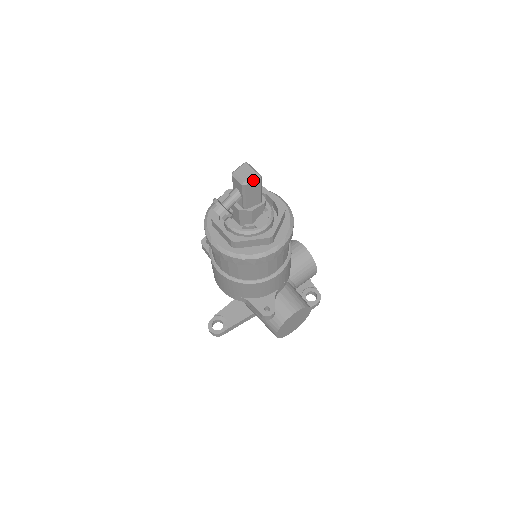
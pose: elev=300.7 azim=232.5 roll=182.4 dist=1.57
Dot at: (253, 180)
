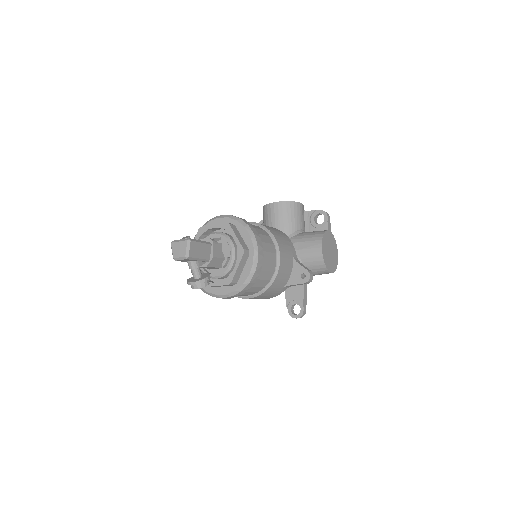
Dot at: (188, 248)
